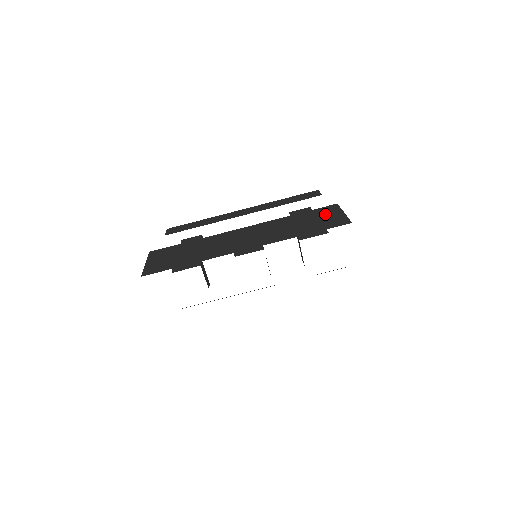
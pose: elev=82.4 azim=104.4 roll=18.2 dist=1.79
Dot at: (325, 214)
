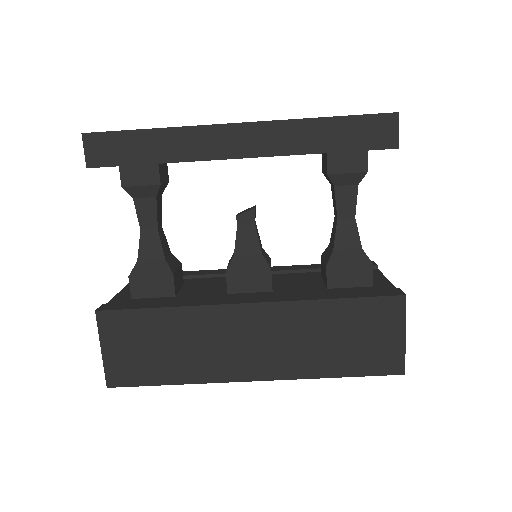
Dot at: (379, 327)
